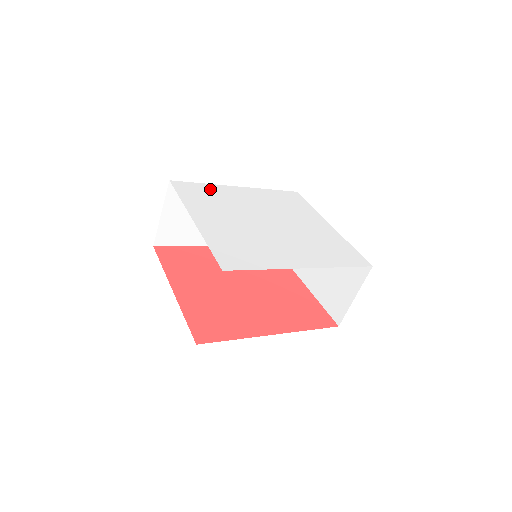
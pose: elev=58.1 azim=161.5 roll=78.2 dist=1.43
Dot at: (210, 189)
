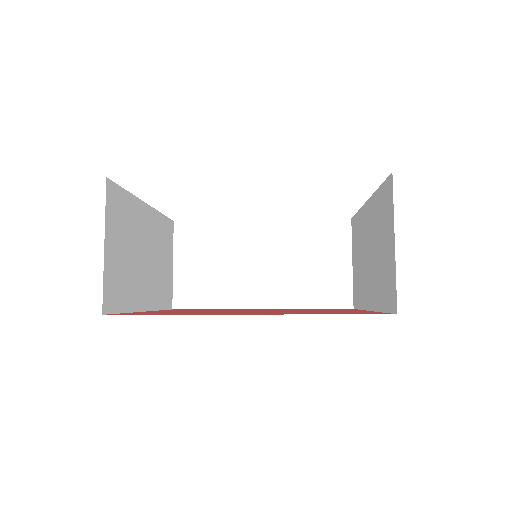
Dot at: occluded
